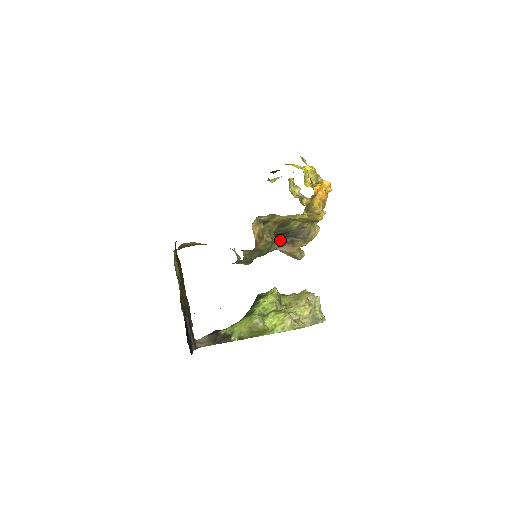
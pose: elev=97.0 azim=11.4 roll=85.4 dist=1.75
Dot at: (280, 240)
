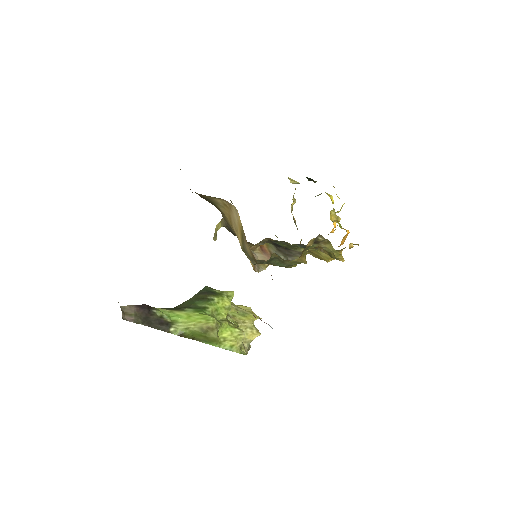
Dot at: occluded
